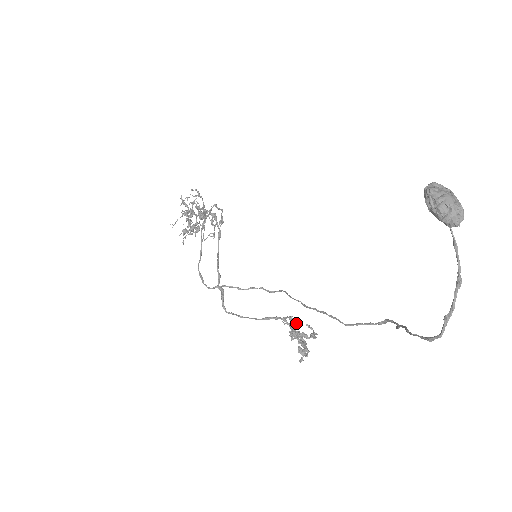
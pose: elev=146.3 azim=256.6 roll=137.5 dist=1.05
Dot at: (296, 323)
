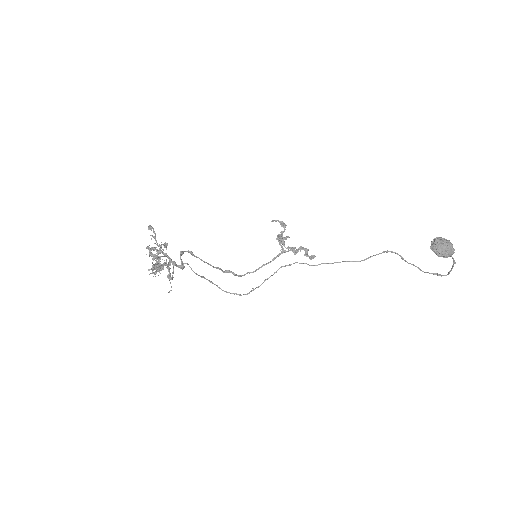
Dot at: (293, 247)
